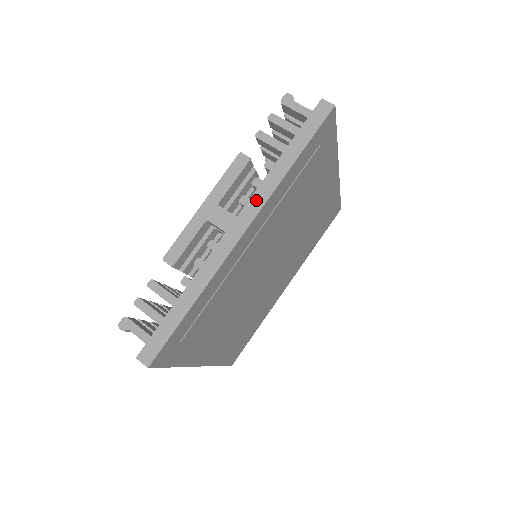
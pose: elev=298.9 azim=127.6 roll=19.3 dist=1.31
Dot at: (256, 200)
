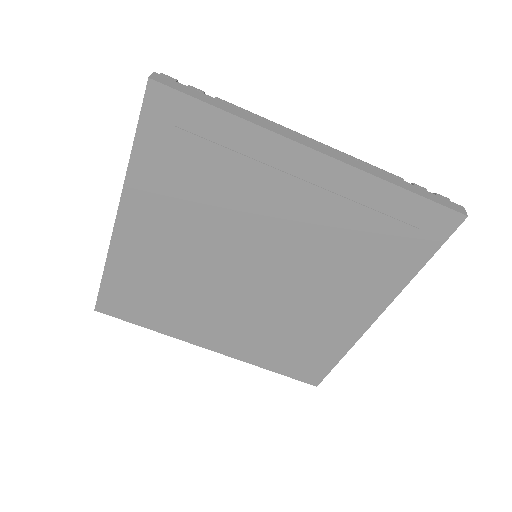
Dot at: occluded
